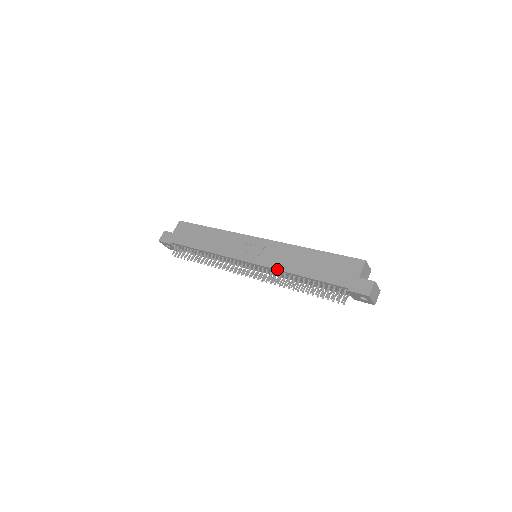
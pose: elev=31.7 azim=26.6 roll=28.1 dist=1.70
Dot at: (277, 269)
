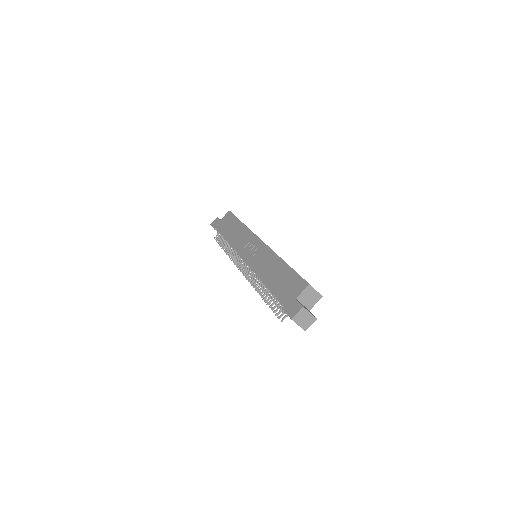
Dot at: (254, 272)
